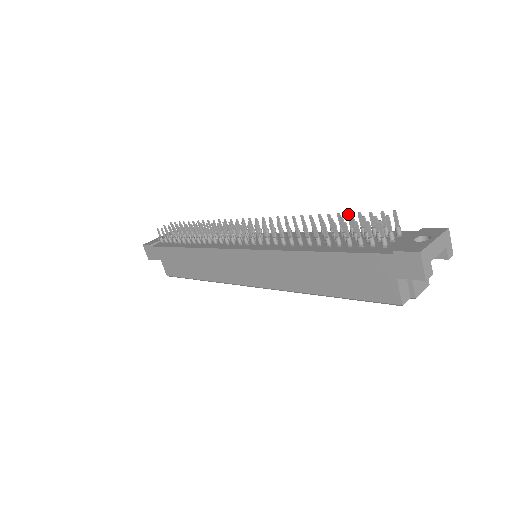
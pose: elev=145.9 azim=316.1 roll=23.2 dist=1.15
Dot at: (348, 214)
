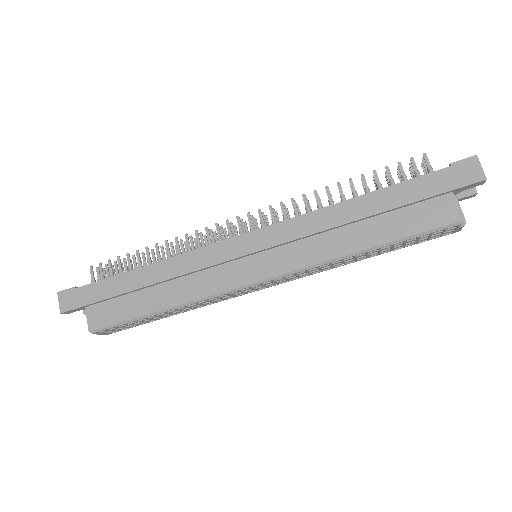
Dot at: occluded
